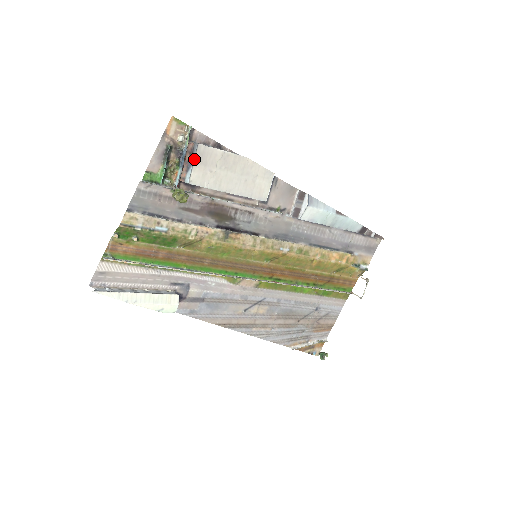
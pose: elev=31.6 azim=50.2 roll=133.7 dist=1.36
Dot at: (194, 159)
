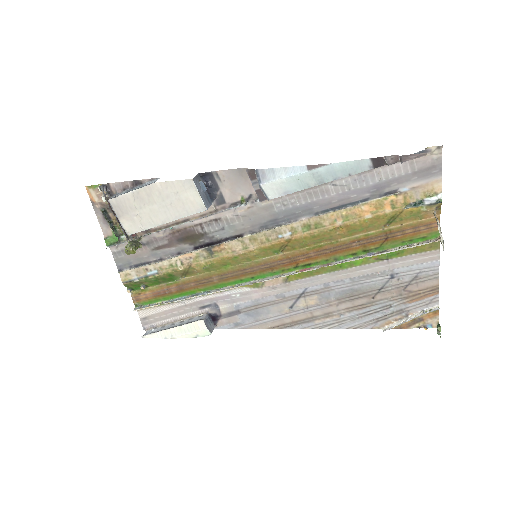
Dot at: (116, 214)
